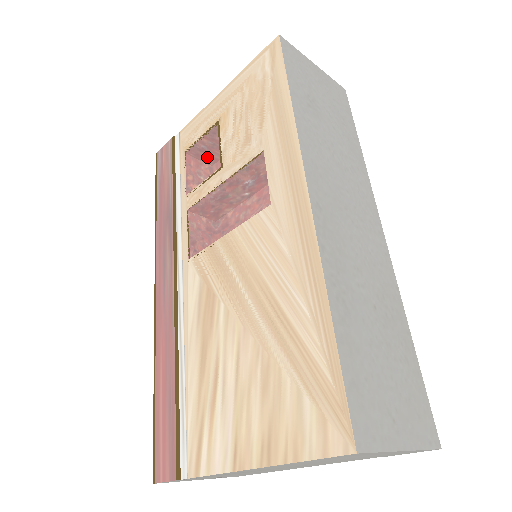
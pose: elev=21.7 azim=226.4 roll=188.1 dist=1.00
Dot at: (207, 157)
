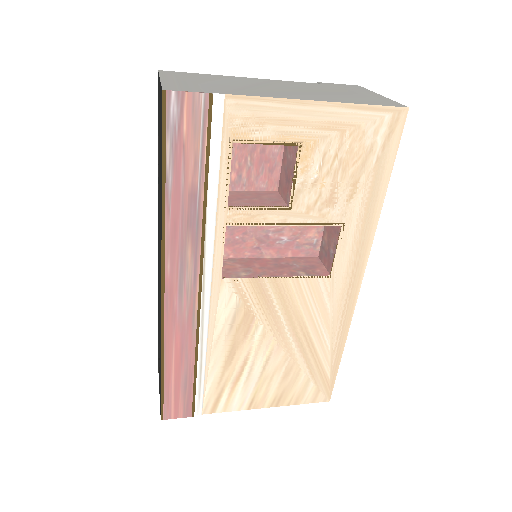
Dot at: occluded
